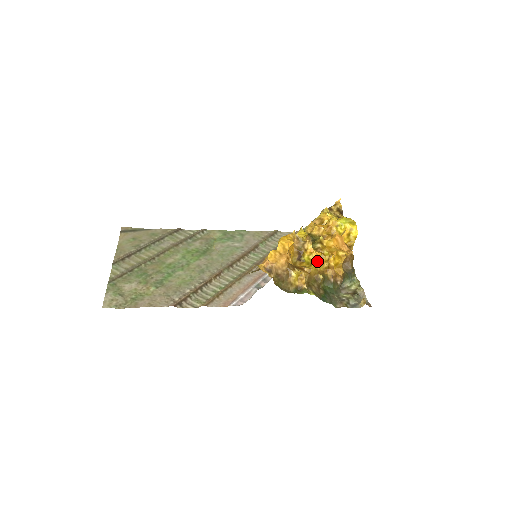
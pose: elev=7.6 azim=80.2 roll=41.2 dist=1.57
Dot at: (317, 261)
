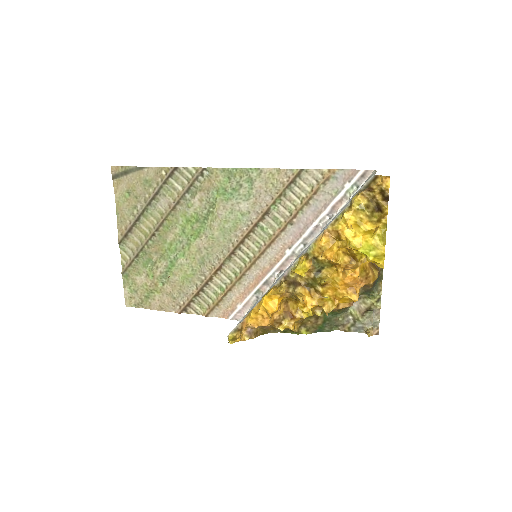
Dot at: (314, 306)
